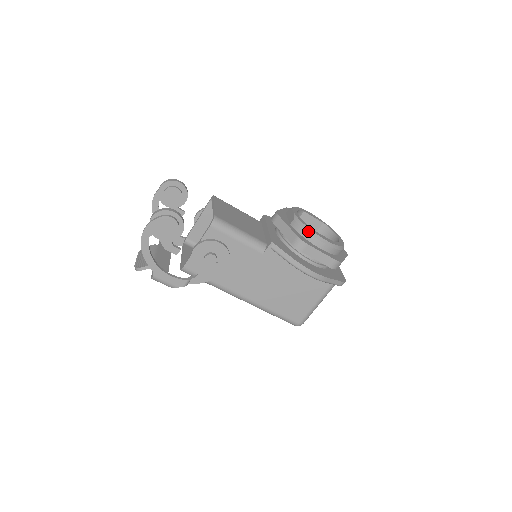
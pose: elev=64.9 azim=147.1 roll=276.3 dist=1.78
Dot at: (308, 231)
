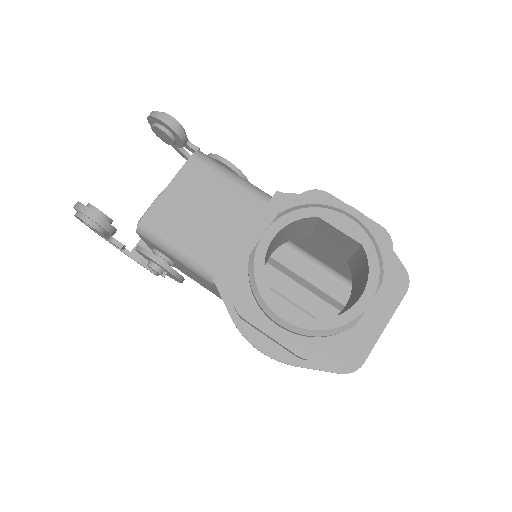
Dot at: (254, 293)
